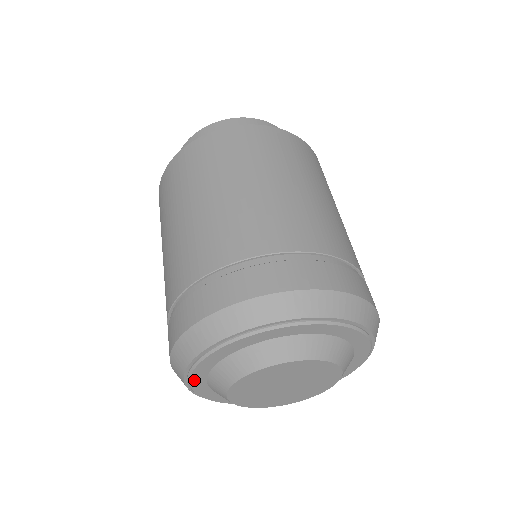
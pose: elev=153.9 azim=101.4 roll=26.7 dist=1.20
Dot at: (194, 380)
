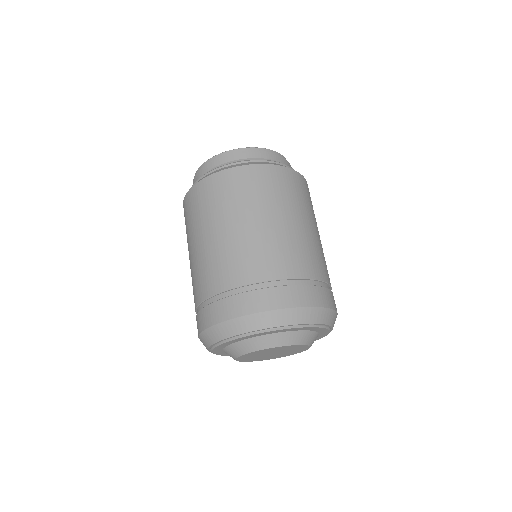
Dot at: (217, 347)
